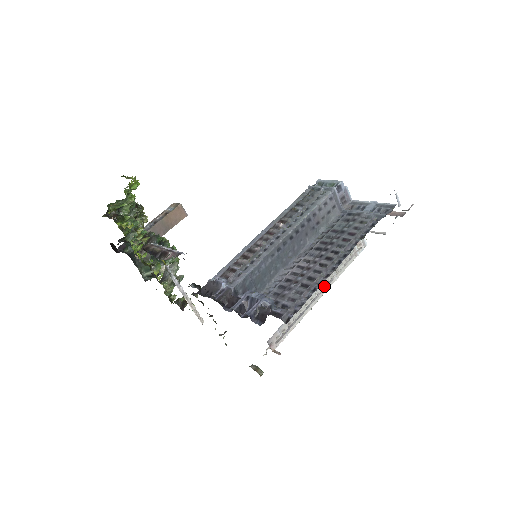
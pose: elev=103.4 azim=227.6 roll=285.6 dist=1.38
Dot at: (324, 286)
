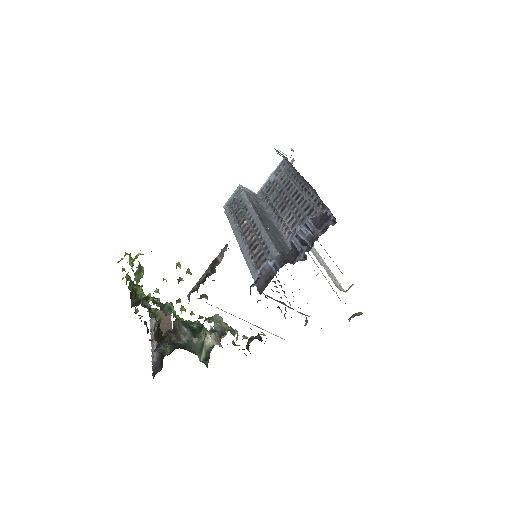
Dot at: occluded
